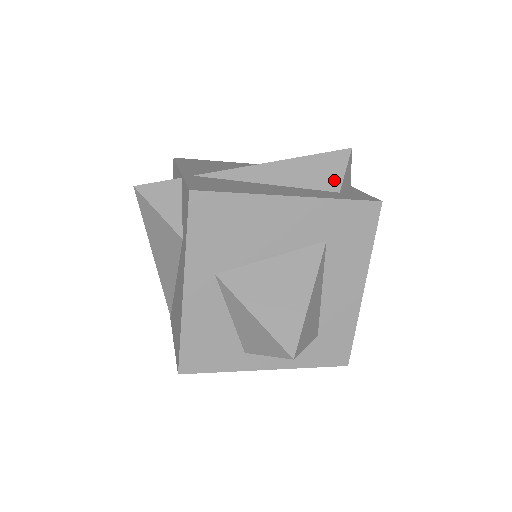
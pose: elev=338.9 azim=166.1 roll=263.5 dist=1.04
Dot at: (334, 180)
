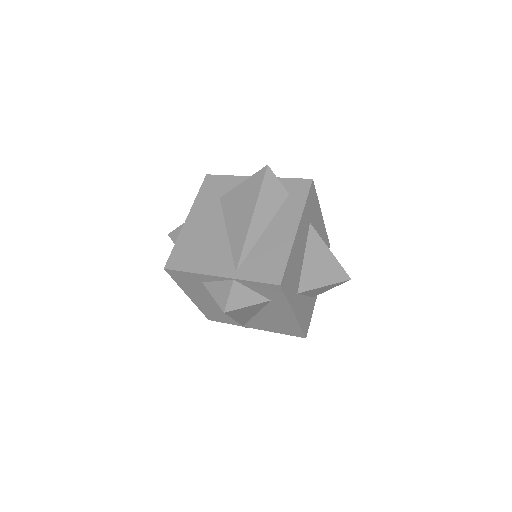
Dot at: (281, 191)
